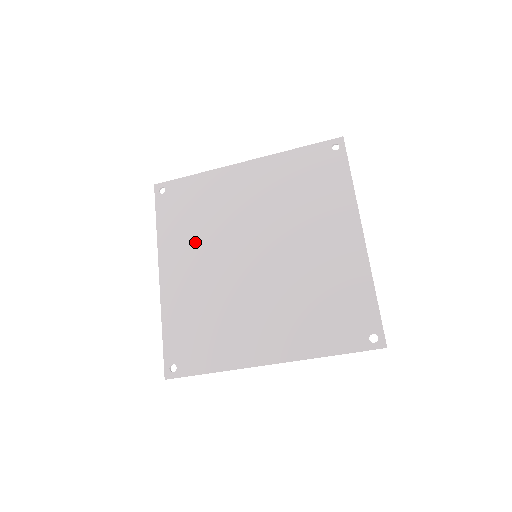
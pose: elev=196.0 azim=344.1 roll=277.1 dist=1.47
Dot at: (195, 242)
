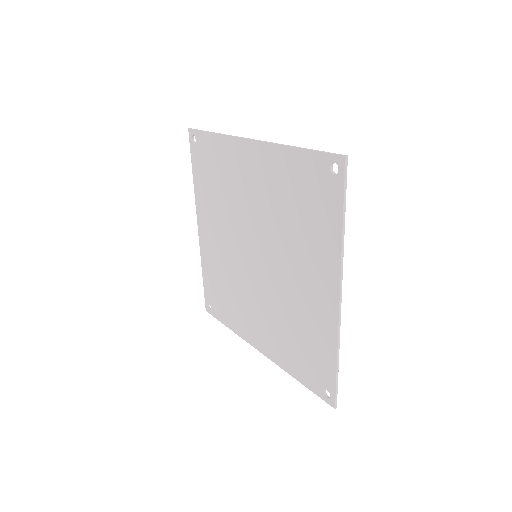
Dot at: (216, 212)
